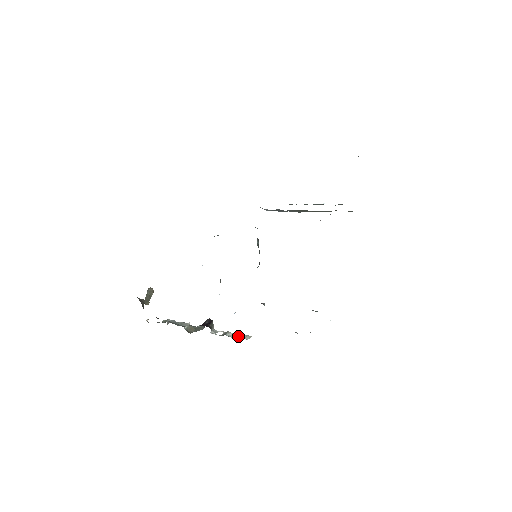
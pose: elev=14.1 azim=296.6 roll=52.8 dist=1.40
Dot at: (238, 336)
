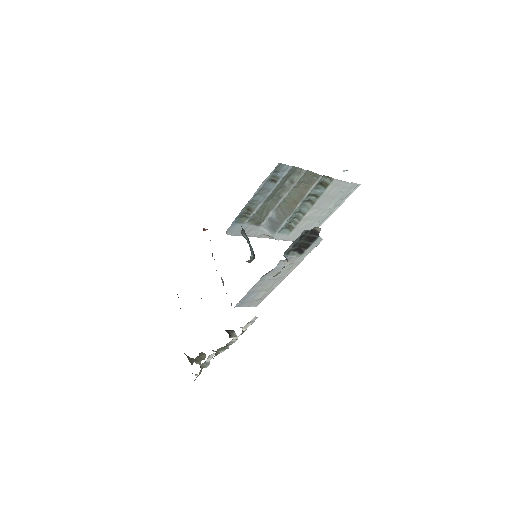
Dot at: (249, 323)
